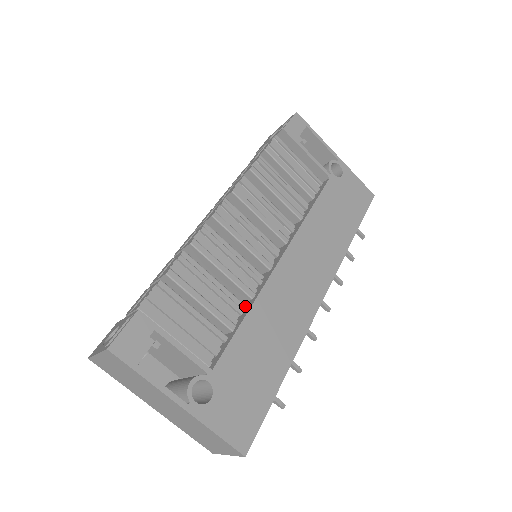
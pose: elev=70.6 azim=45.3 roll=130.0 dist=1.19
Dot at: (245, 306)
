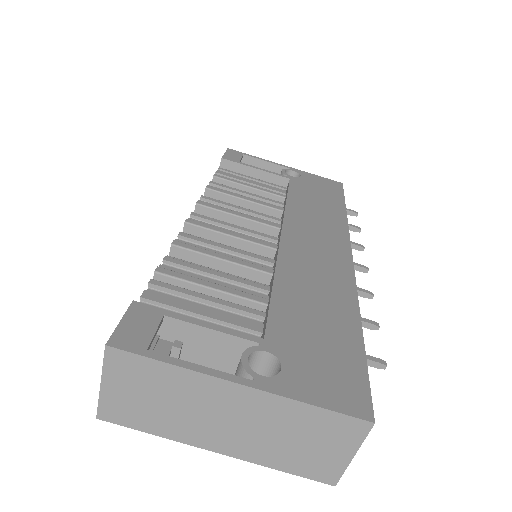
Dot at: (269, 286)
